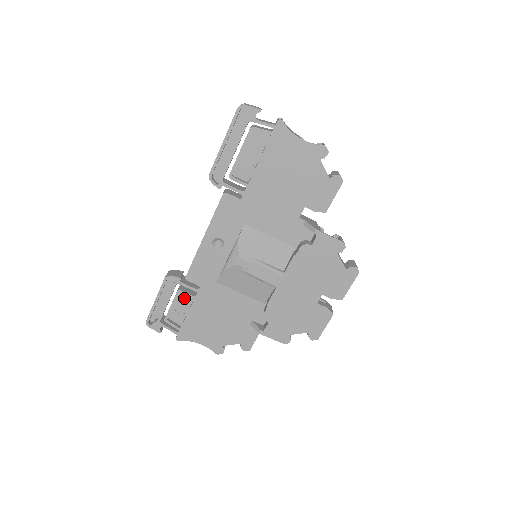
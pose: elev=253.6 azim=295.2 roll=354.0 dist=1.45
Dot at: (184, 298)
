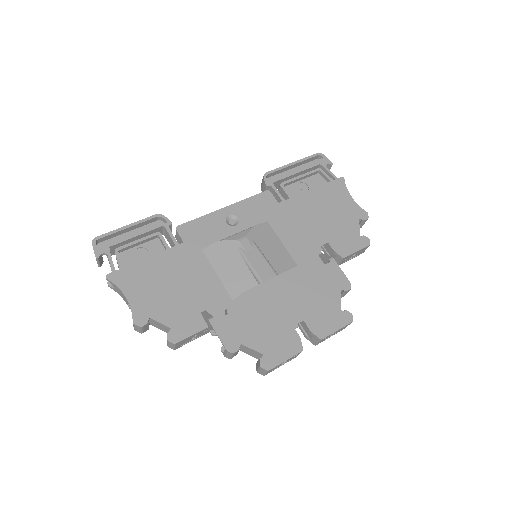
Dot at: (155, 246)
